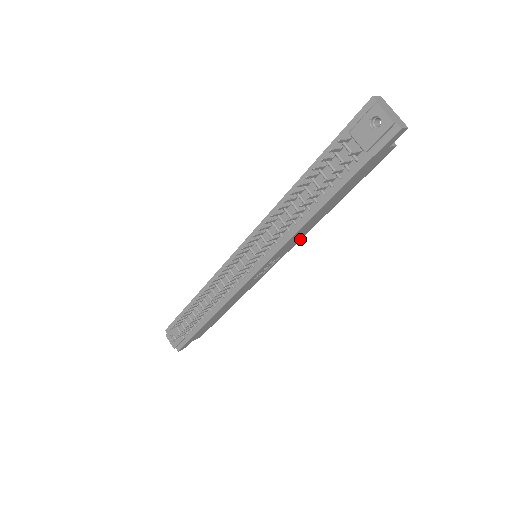
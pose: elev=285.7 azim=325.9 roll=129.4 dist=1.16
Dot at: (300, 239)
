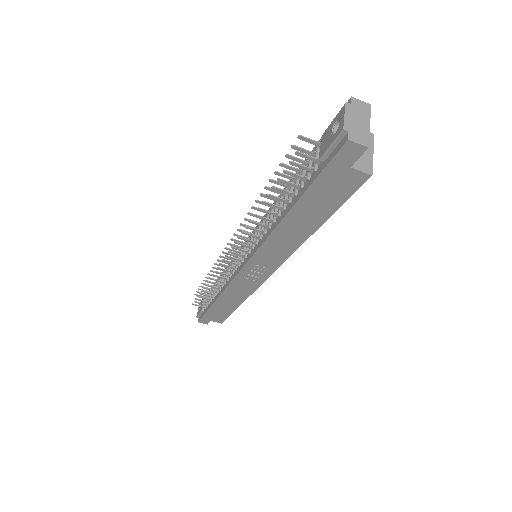
Dot at: (288, 257)
